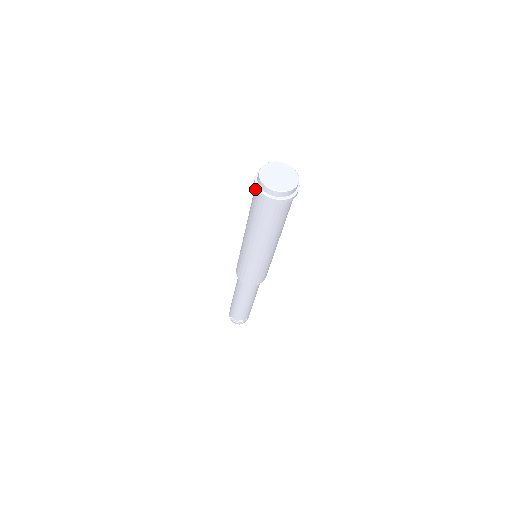
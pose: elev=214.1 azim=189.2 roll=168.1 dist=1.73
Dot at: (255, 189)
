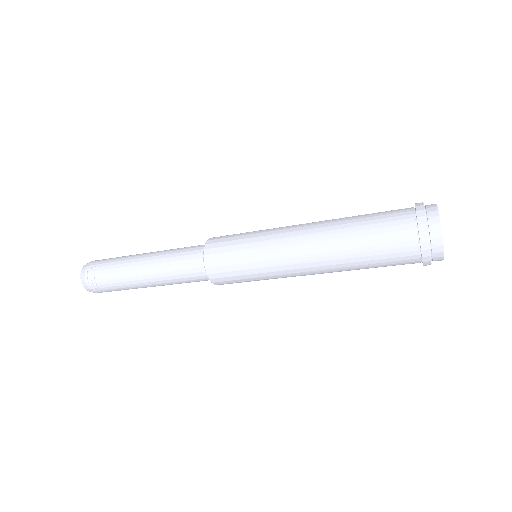
Dot at: (417, 214)
